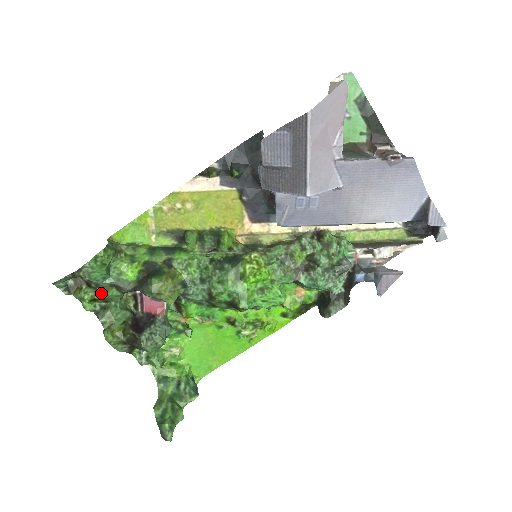
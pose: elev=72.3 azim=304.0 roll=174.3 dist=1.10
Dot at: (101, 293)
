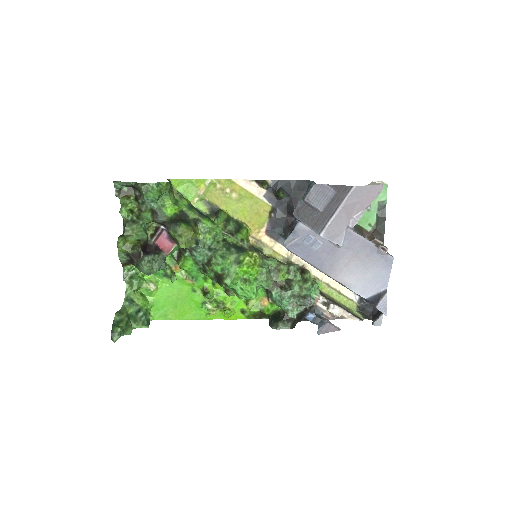
Dot at: (141, 210)
